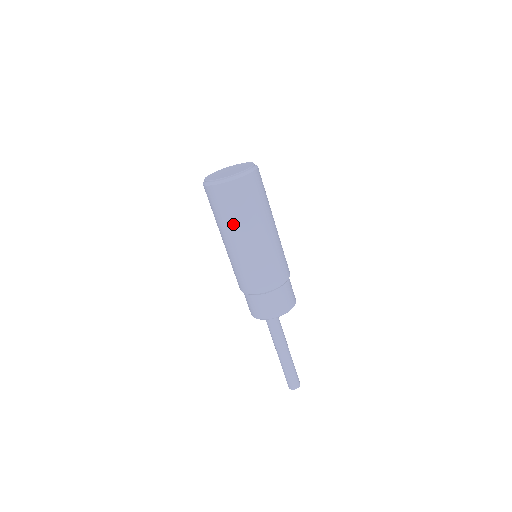
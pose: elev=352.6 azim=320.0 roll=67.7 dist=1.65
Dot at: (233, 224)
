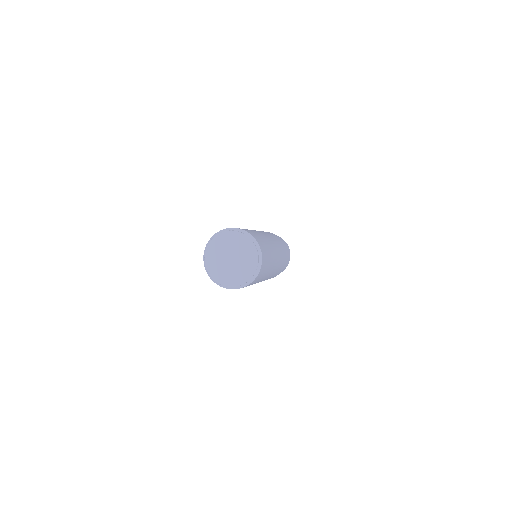
Dot at: occluded
